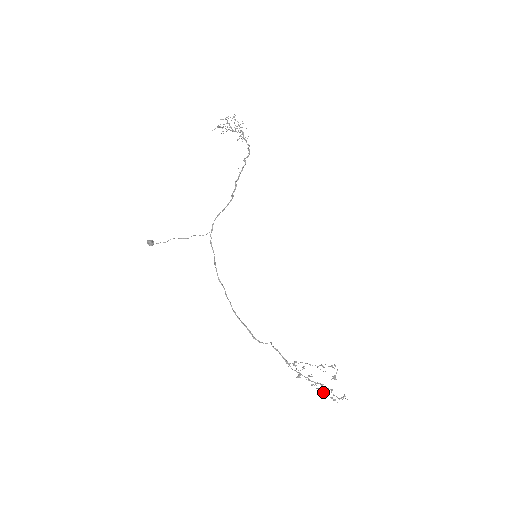
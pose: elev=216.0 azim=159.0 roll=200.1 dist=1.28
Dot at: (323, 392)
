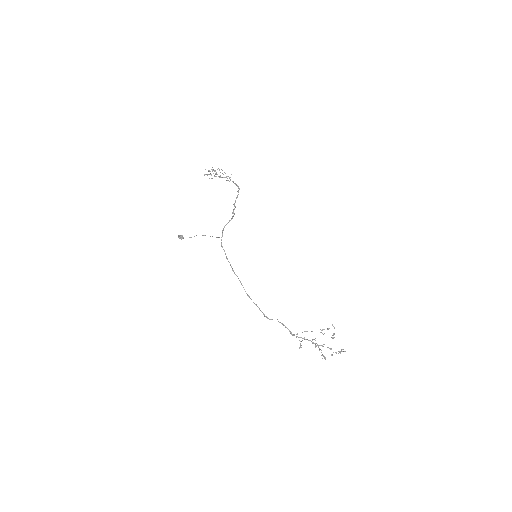
Dot at: occluded
